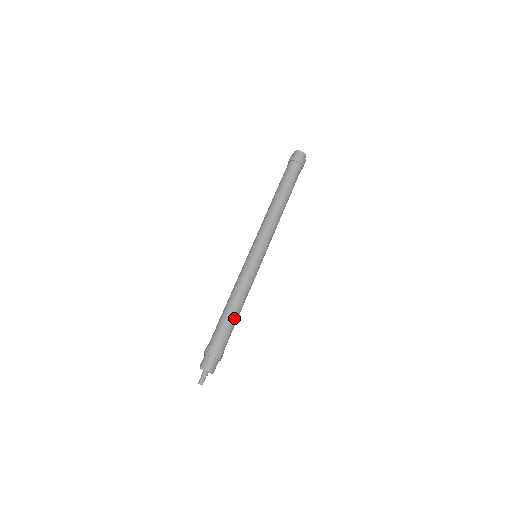
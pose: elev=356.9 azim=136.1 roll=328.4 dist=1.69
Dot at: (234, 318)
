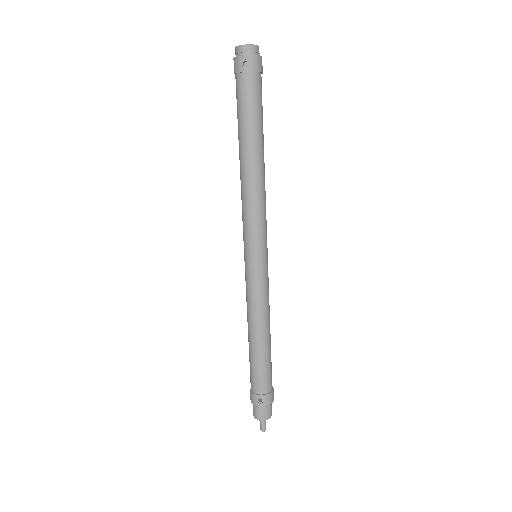
Dot at: (270, 349)
